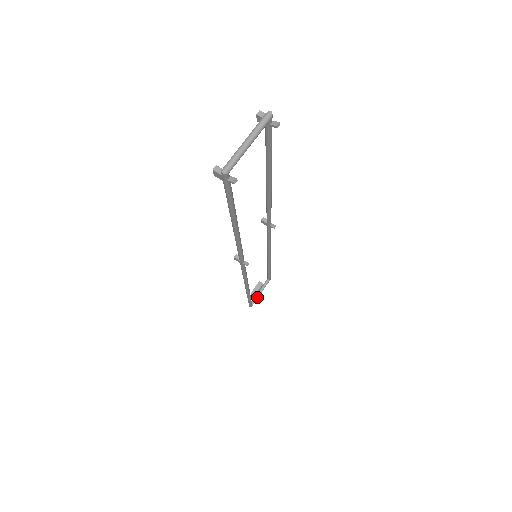
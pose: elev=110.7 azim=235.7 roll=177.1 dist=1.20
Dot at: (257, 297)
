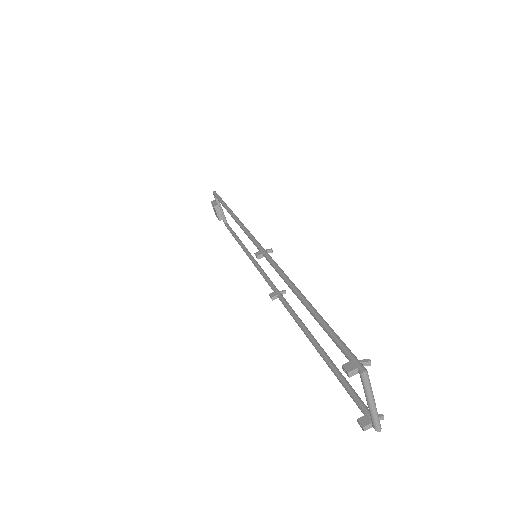
Dot at: (224, 215)
